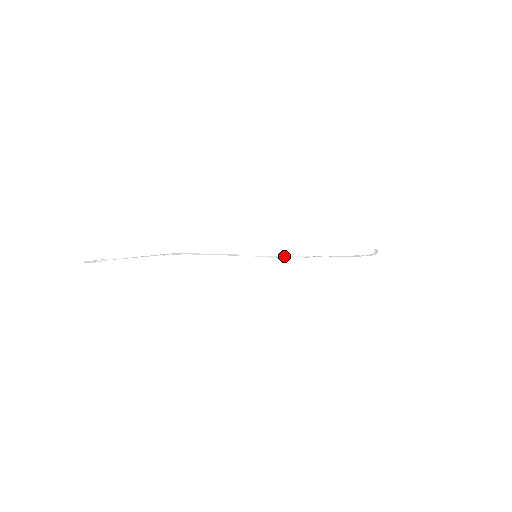
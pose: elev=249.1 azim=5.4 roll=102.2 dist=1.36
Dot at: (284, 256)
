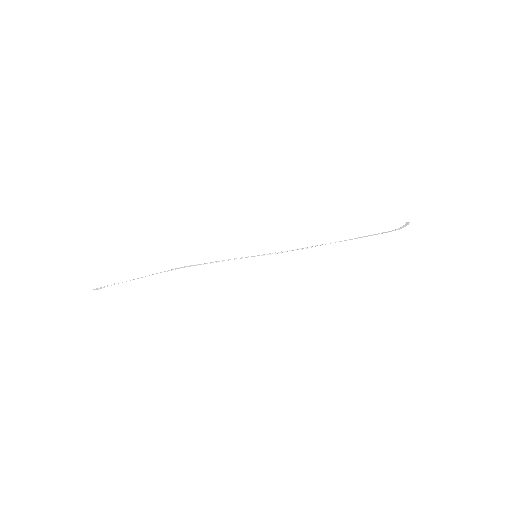
Dot at: occluded
